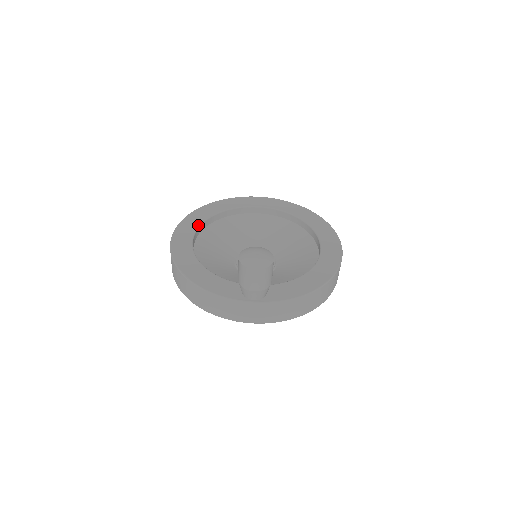
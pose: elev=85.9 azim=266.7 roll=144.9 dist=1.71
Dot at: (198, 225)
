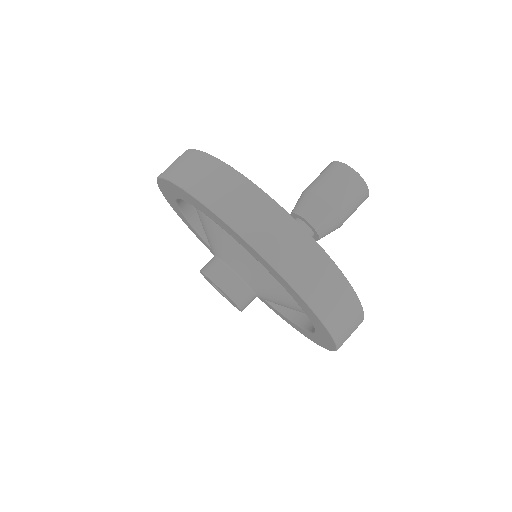
Dot at: occluded
